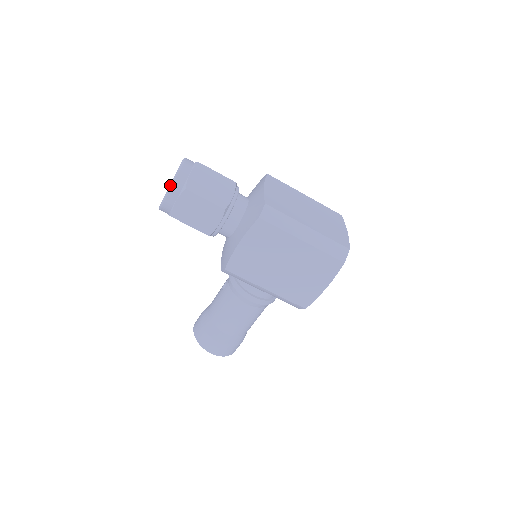
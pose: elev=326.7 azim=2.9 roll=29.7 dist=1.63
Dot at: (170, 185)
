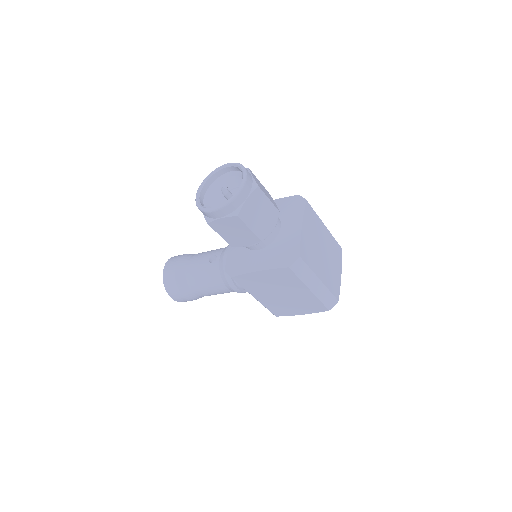
Dot at: (224, 205)
